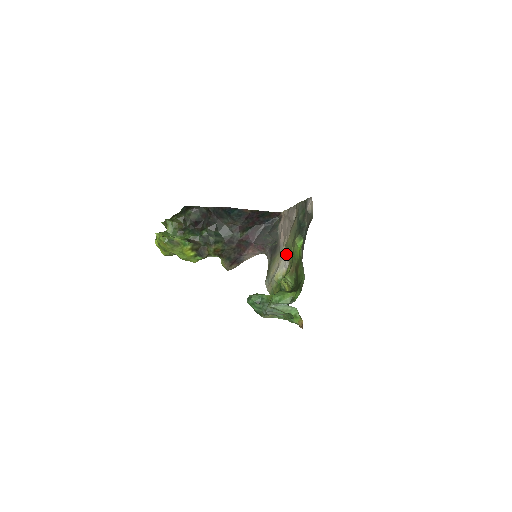
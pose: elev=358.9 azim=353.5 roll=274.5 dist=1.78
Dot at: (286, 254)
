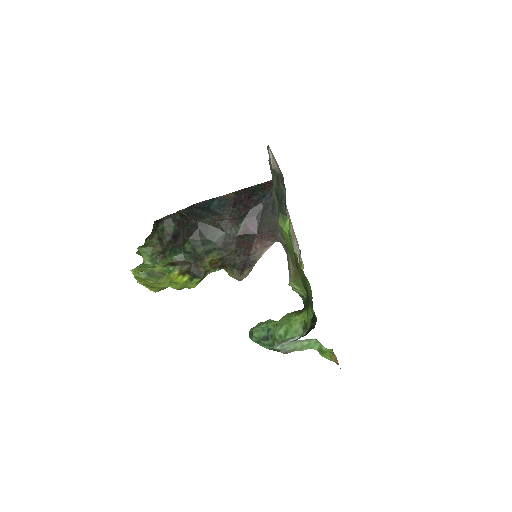
Dot at: (294, 238)
